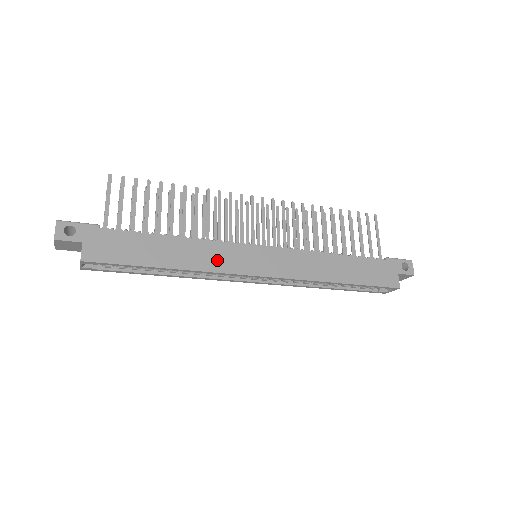
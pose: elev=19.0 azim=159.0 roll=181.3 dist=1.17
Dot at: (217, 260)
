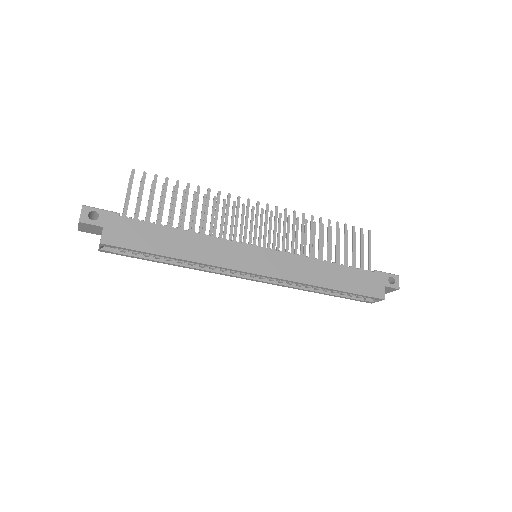
Dot at: (220, 256)
